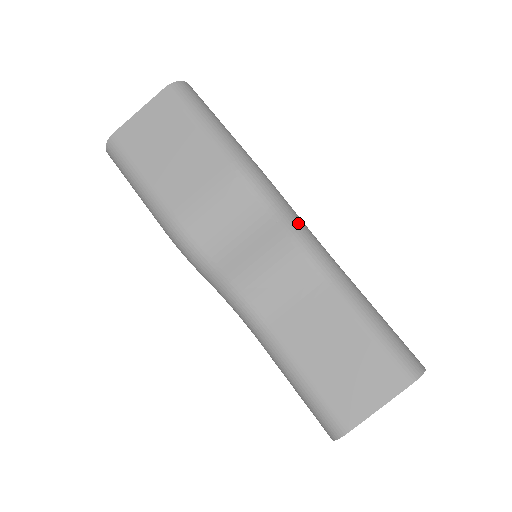
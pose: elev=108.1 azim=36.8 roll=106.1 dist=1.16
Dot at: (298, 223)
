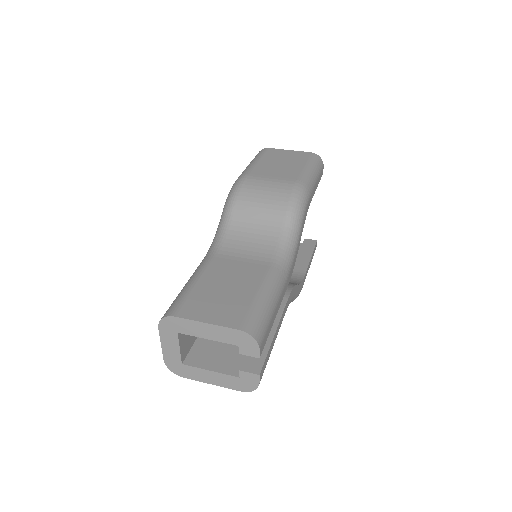
Dot at: (295, 233)
